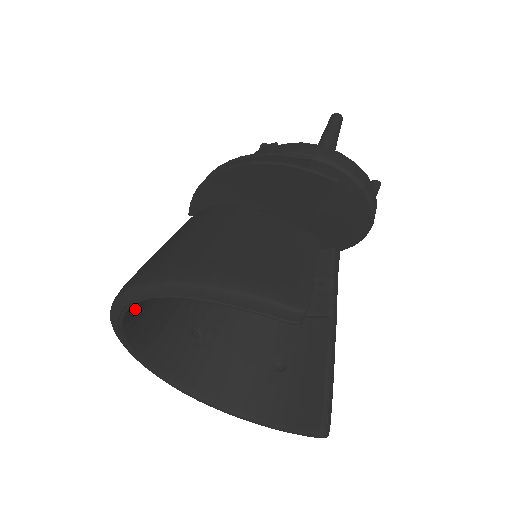
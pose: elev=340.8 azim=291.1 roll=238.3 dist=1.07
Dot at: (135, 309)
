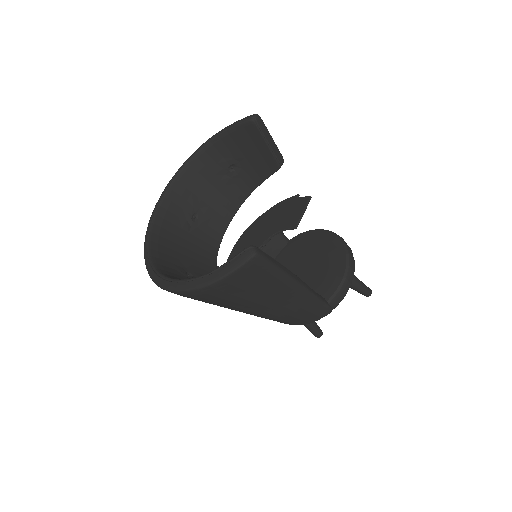
Dot at: (172, 203)
